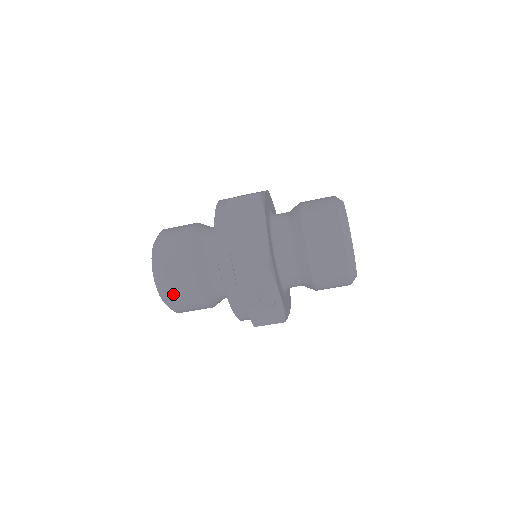
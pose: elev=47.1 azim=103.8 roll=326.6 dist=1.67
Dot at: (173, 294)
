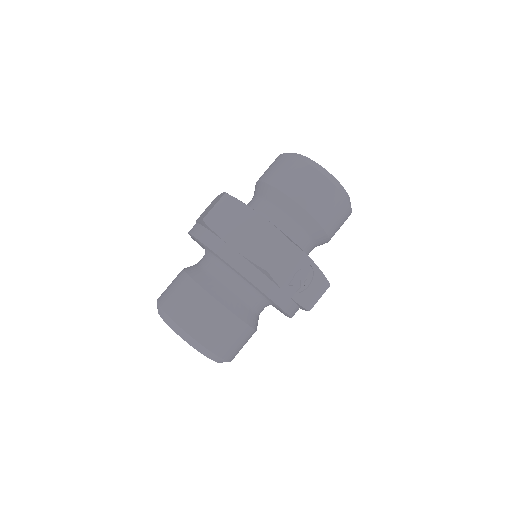
Dot at: (220, 344)
